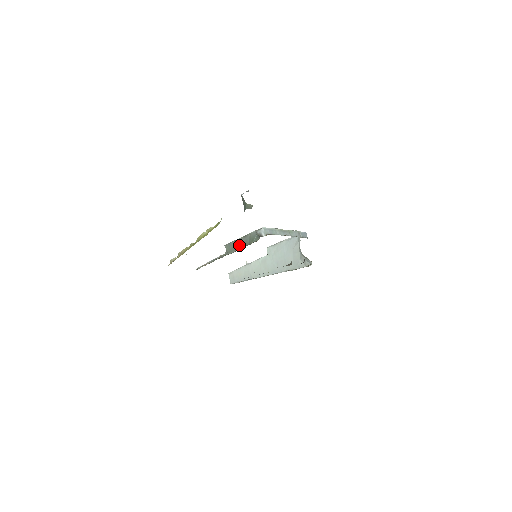
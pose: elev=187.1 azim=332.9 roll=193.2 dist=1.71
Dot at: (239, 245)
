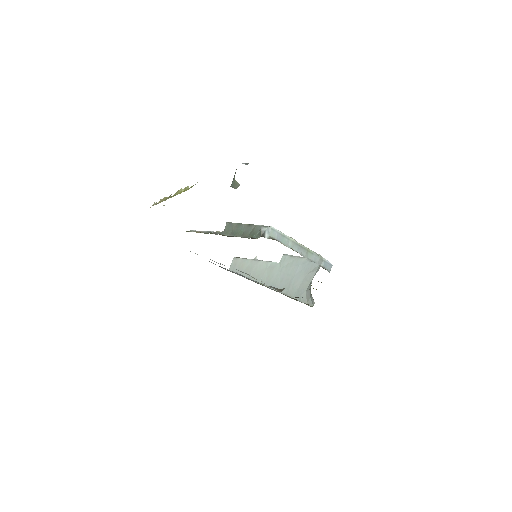
Dot at: (238, 231)
